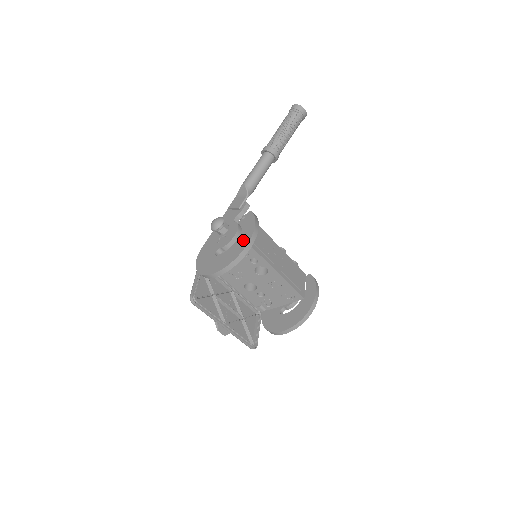
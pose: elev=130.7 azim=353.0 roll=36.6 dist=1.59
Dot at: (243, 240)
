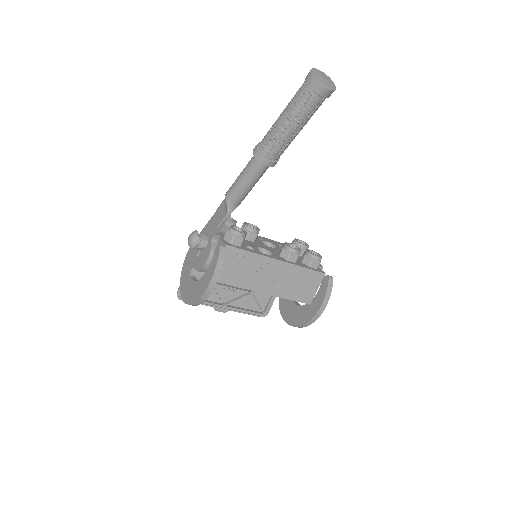
Dot at: (201, 287)
